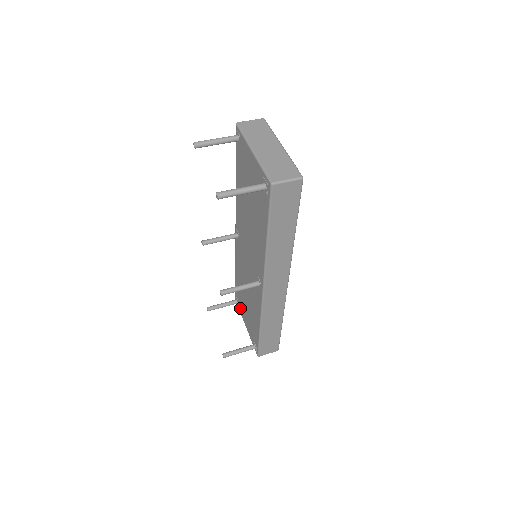
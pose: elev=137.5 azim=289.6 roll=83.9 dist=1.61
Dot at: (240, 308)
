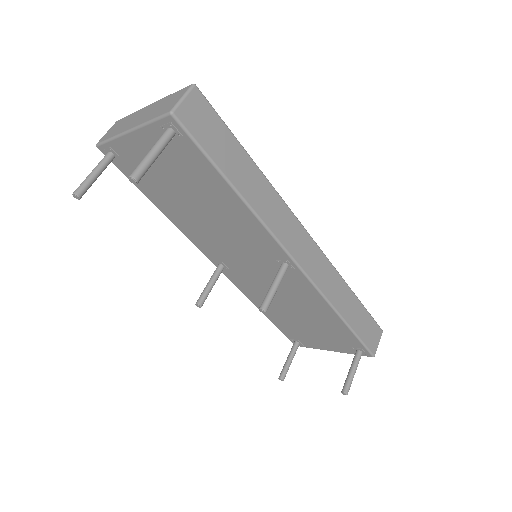
Dot at: (306, 343)
